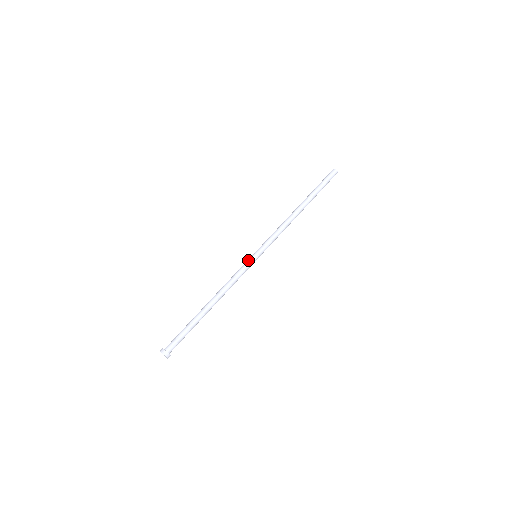
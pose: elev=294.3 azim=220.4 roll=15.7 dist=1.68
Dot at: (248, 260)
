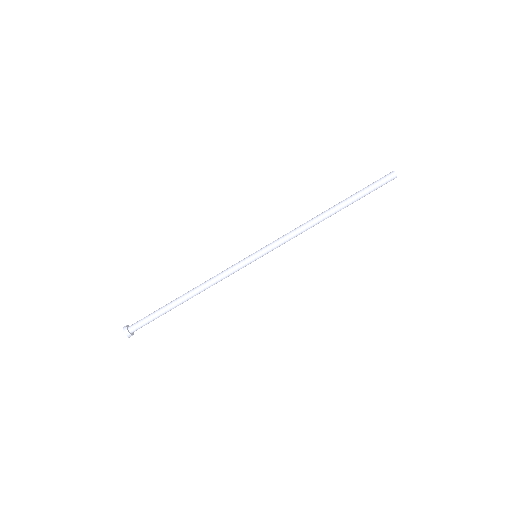
Dot at: (245, 259)
